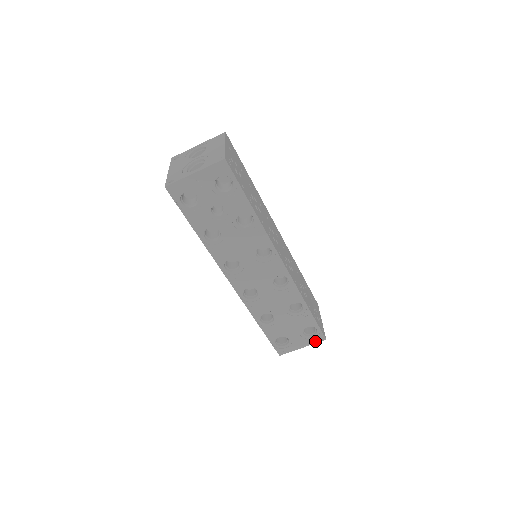
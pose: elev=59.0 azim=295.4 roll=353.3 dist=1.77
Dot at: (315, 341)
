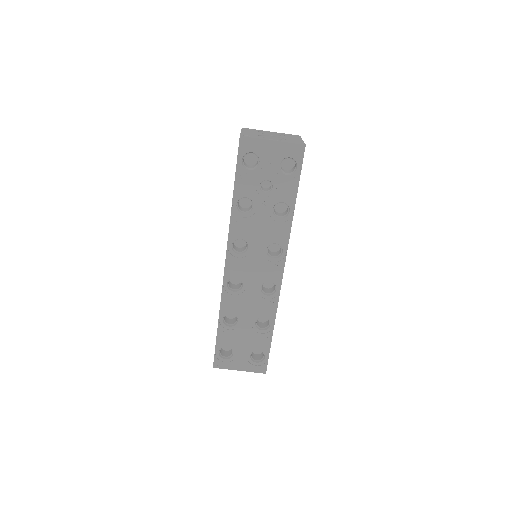
Dot at: (255, 370)
